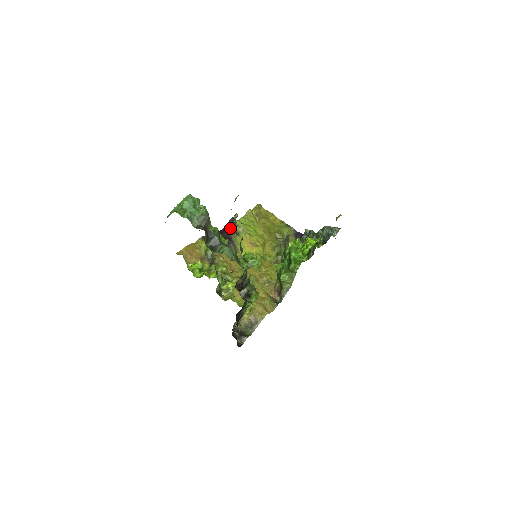
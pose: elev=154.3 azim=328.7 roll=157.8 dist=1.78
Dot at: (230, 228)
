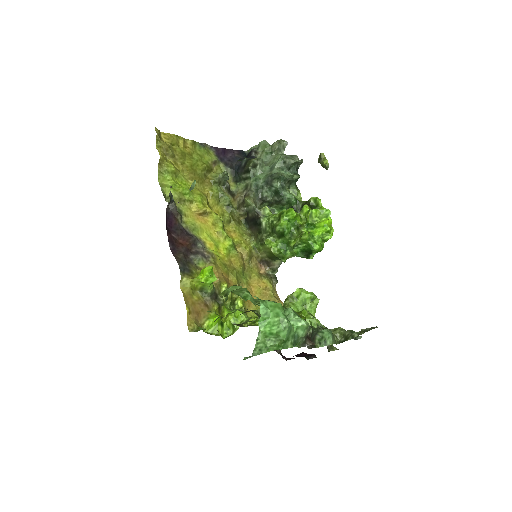
Dot at: (171, 213)
